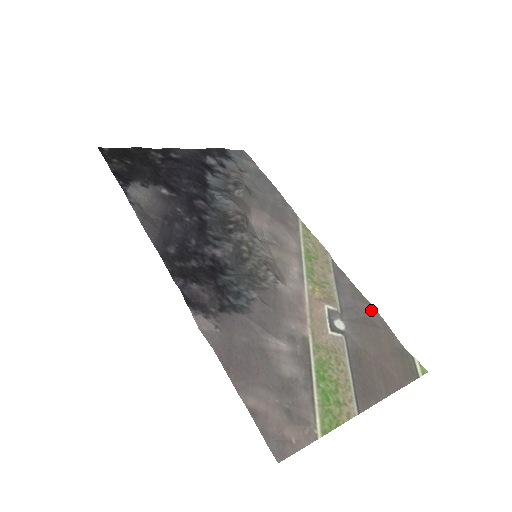
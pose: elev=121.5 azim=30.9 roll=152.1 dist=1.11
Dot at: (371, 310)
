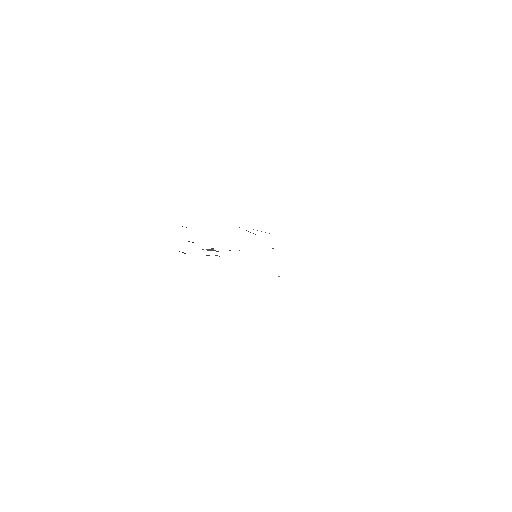
Dot at: occluded
